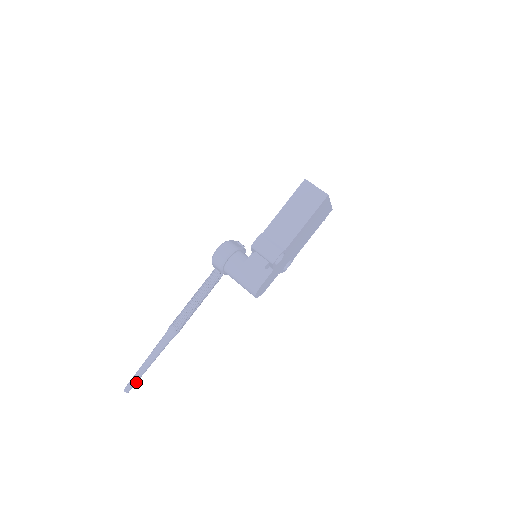
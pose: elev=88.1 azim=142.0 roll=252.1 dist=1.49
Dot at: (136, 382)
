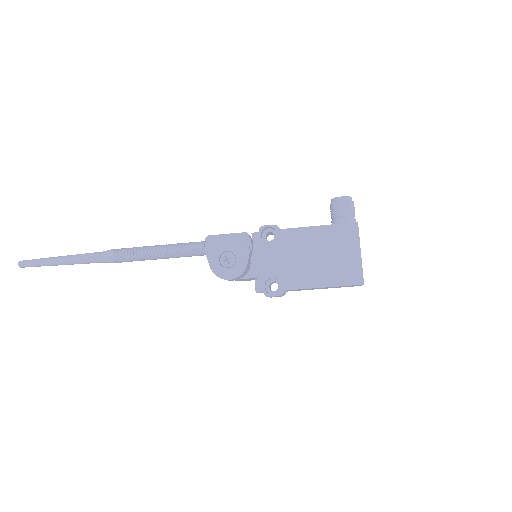
Dot at: occluded
